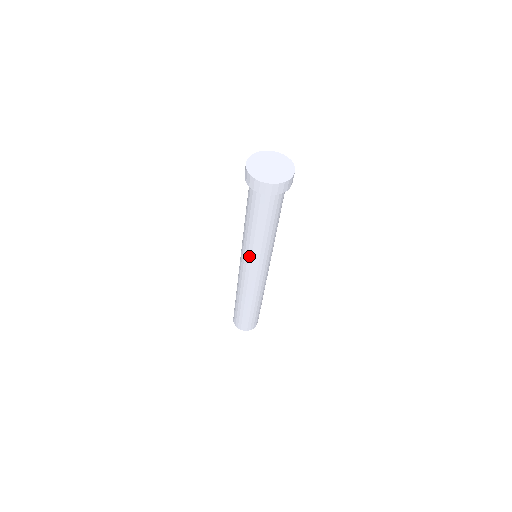
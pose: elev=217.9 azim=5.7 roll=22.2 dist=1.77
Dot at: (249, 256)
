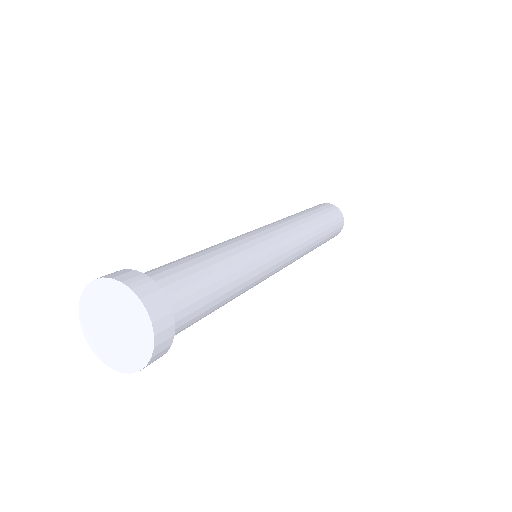
Dot at: occluded
